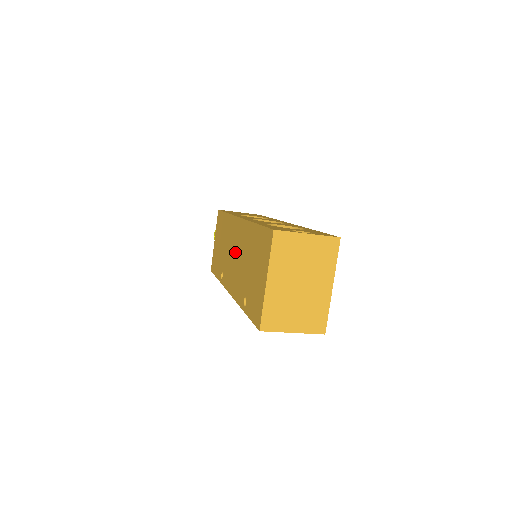
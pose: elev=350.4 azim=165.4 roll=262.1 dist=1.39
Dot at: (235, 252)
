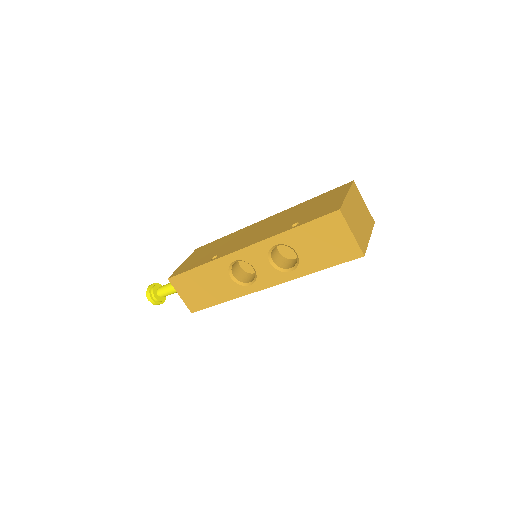
Dot at: (260, 229)
